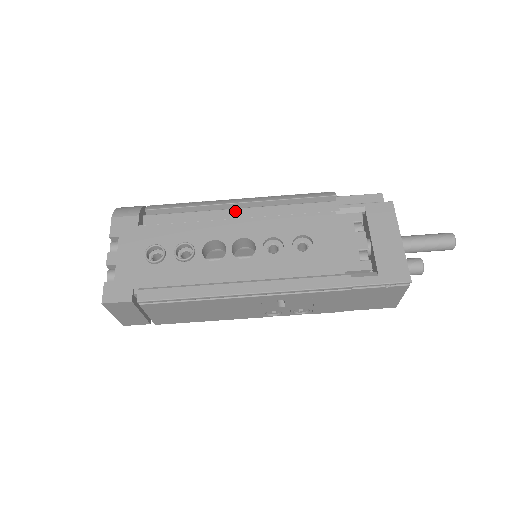
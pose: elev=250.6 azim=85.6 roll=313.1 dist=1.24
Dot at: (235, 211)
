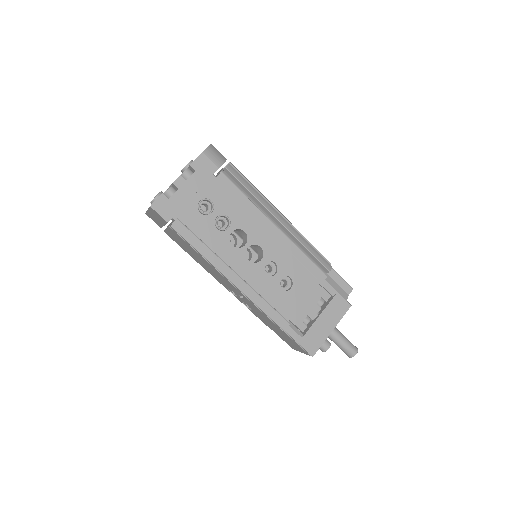
Dot at: (272, 225)
